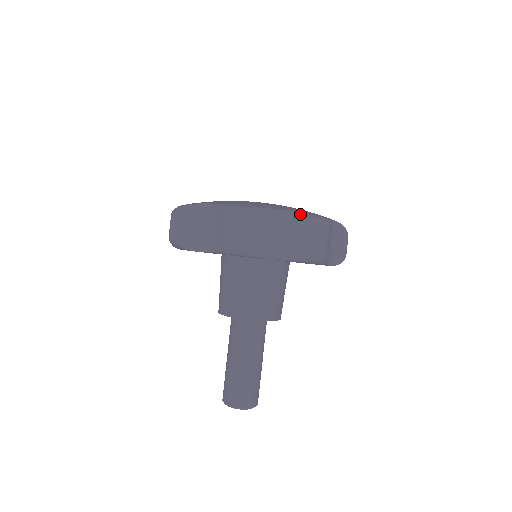
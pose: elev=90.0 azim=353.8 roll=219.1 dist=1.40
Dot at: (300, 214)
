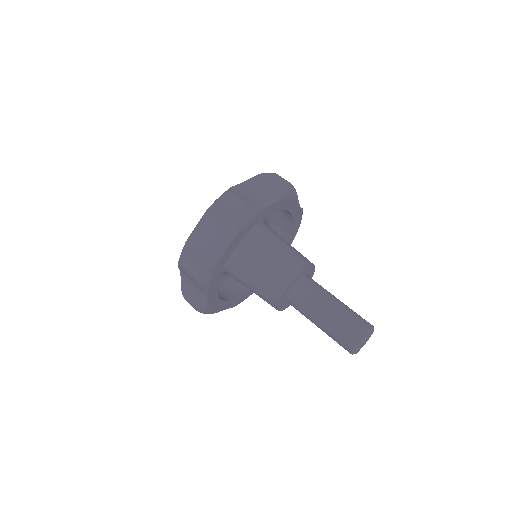
Dot at: (255, 177)
